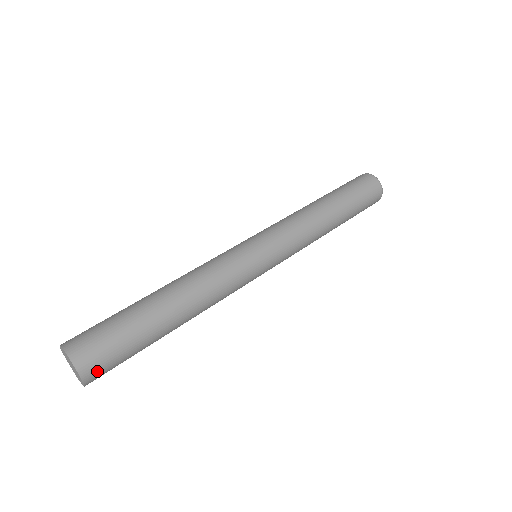
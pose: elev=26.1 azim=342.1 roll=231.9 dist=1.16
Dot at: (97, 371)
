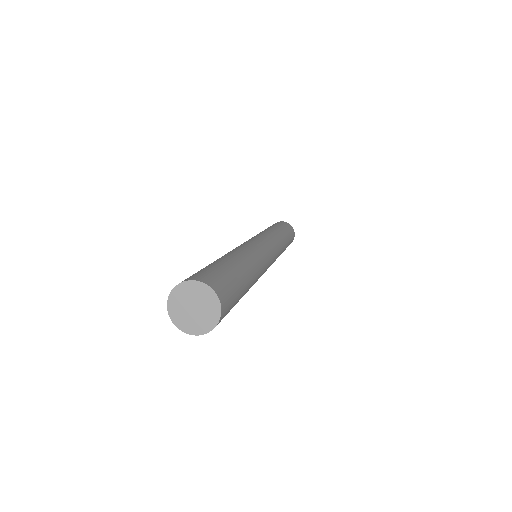
Dot at: occluded
